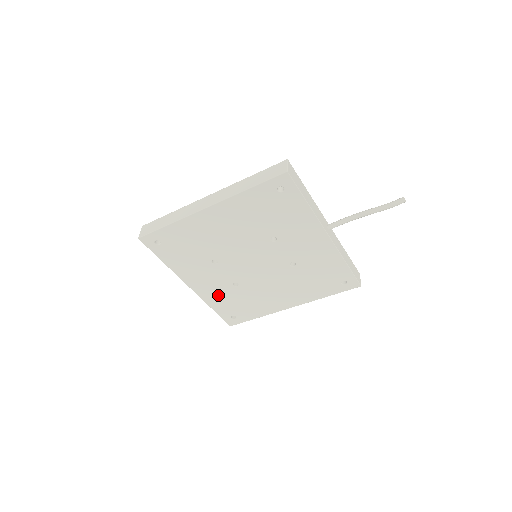
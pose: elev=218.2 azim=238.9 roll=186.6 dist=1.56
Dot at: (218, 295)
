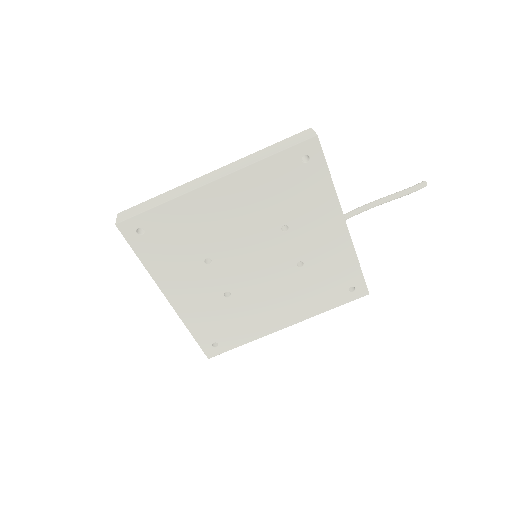
Dot at: (202, 311)
